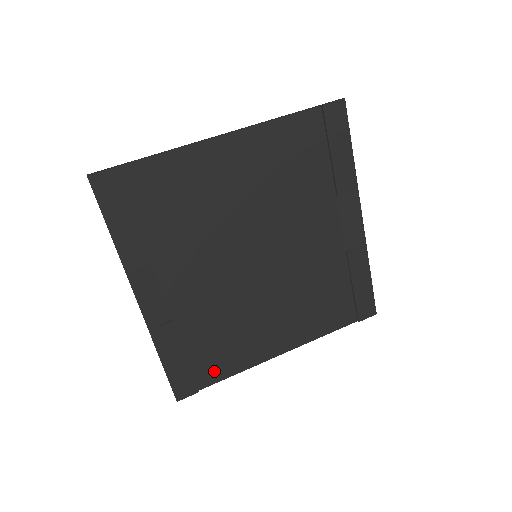
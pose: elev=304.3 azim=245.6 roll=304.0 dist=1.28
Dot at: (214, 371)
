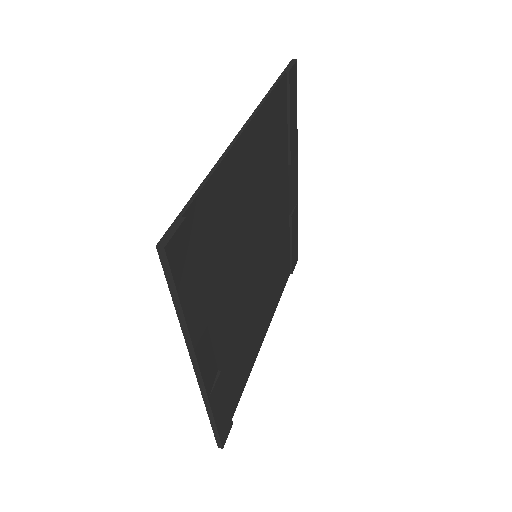
Dot at: (237, 394)
